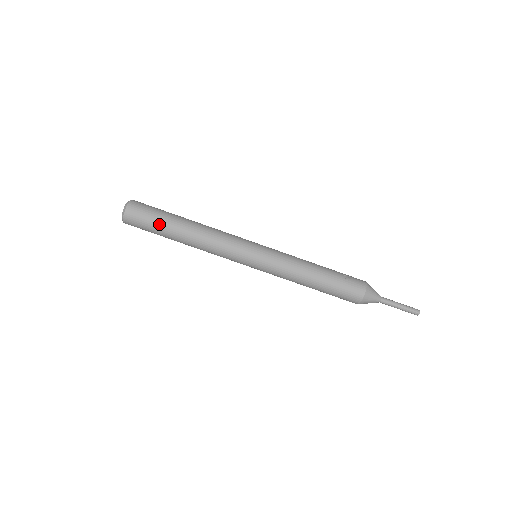
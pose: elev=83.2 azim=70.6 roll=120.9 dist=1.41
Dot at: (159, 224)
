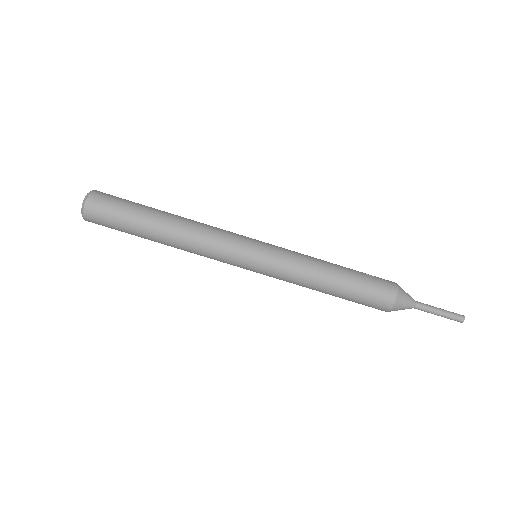
Dot at: (133, 211)
